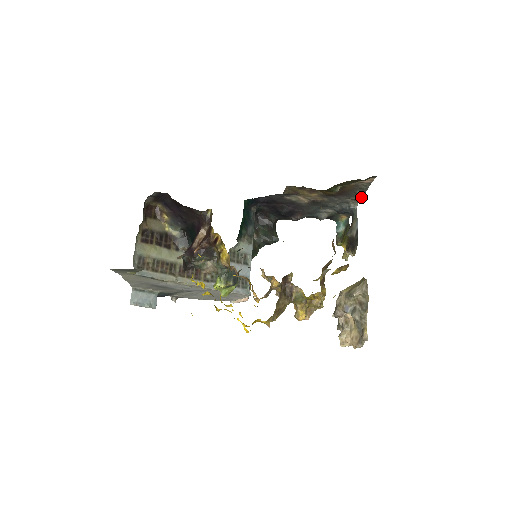
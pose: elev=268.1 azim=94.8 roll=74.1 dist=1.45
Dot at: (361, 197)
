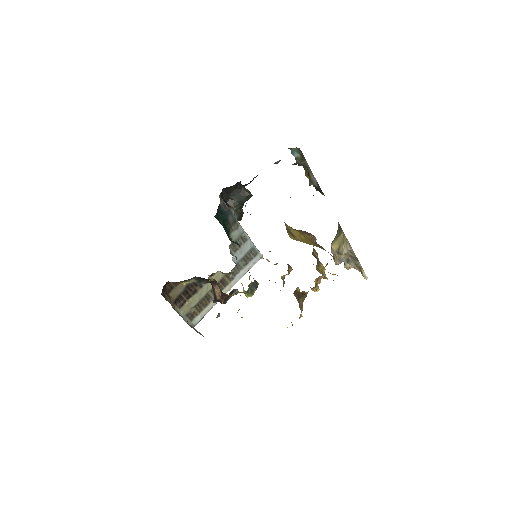
Dot at: occluded
